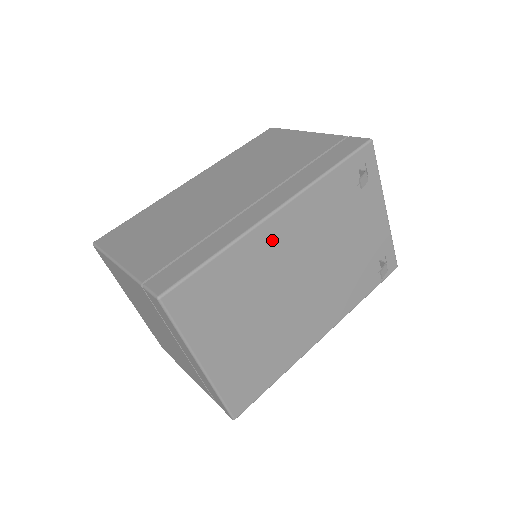
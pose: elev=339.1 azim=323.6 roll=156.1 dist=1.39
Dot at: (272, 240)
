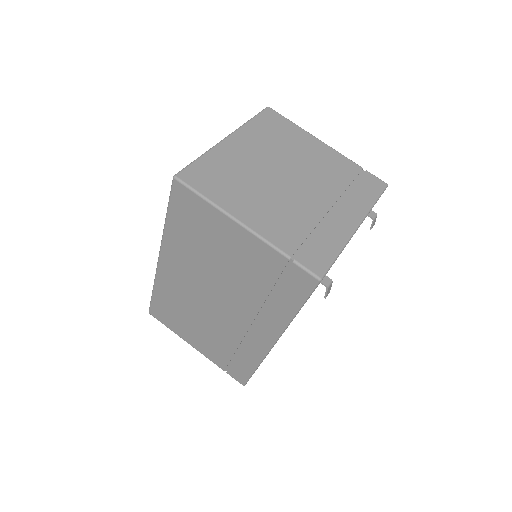
Dot at: occluded
